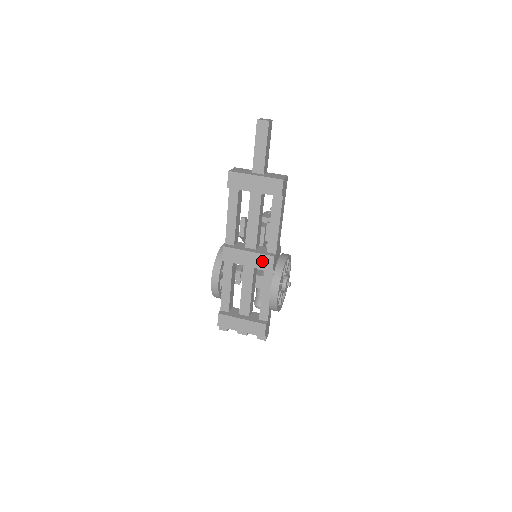
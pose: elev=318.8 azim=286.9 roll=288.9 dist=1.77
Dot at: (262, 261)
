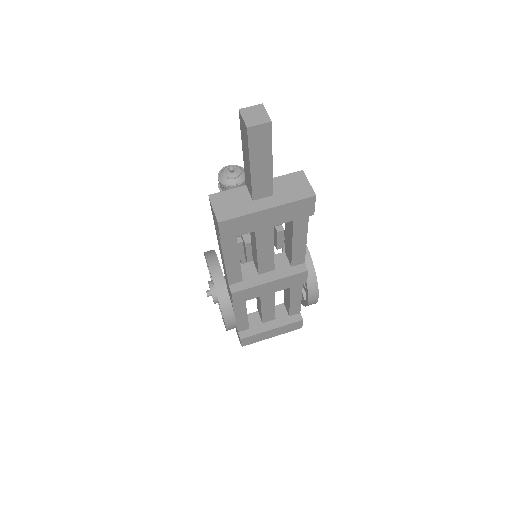
Dot at: (291, 281)
